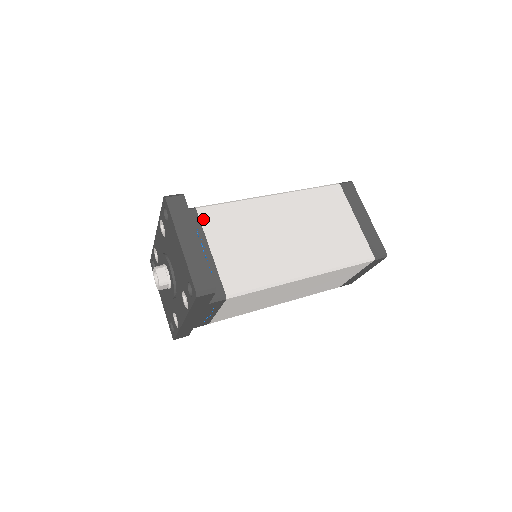
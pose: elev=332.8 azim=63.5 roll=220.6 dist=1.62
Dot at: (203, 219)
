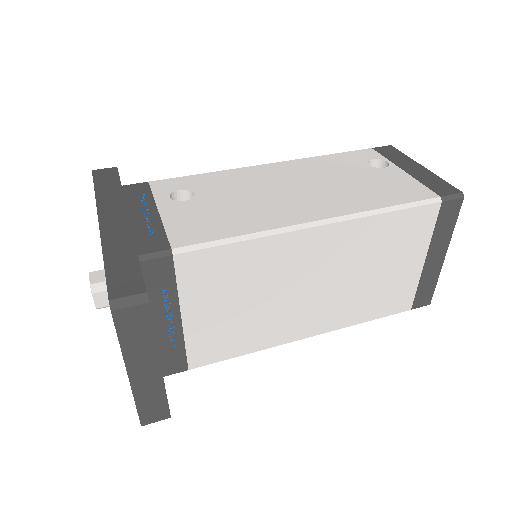
Dot at: (181, 273)
